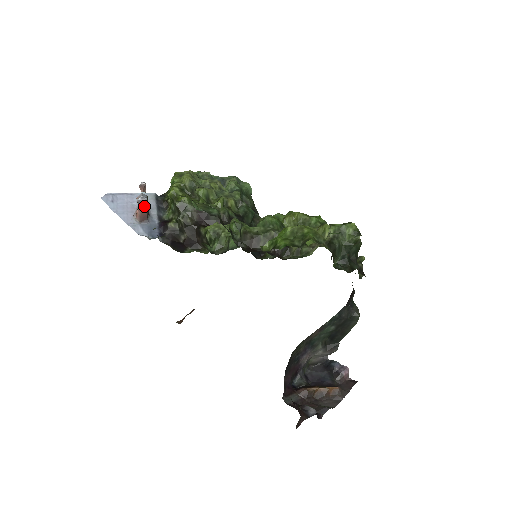
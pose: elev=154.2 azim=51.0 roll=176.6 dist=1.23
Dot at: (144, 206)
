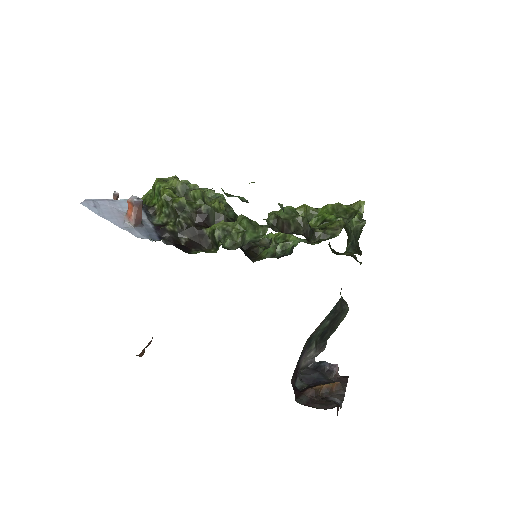
Dot at: (140, 208)
